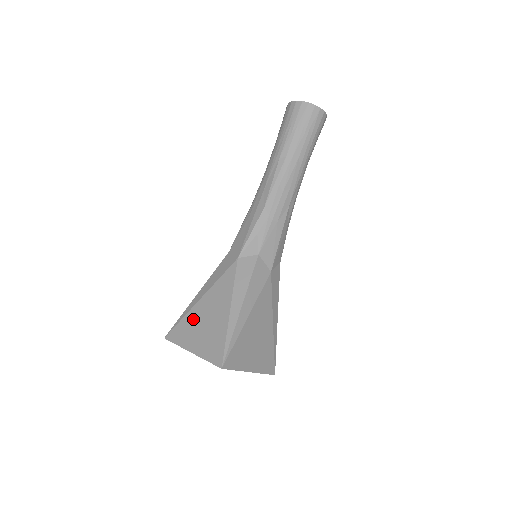
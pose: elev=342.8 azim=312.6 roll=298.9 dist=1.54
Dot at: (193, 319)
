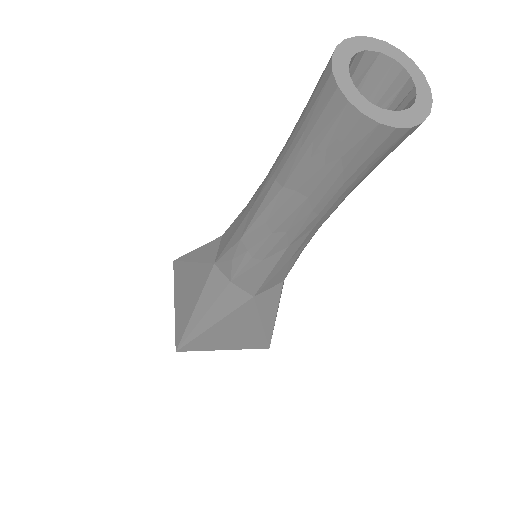
Dot at: (183, 275)
